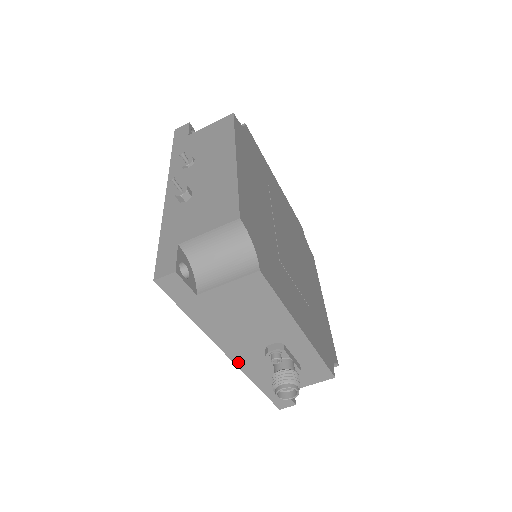
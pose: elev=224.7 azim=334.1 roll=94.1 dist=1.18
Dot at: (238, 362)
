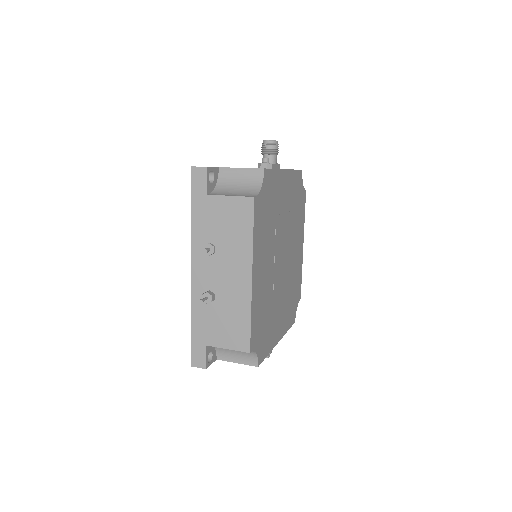
Dot at: occluded
